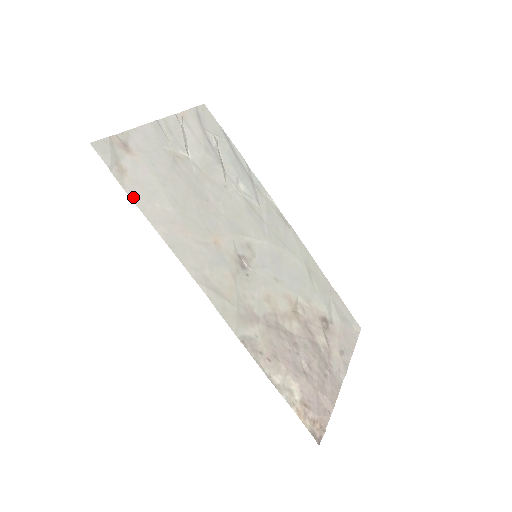
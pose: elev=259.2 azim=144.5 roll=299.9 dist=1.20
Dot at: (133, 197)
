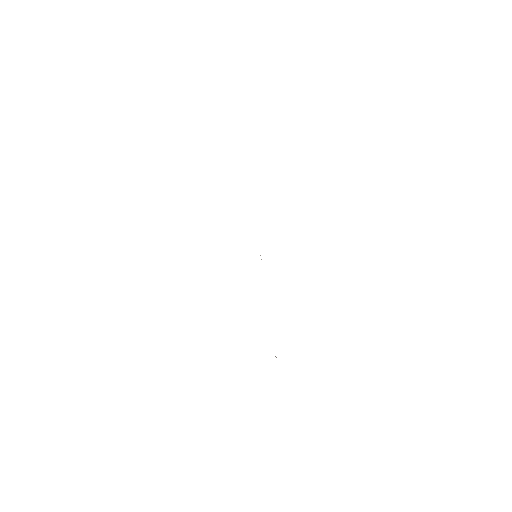
Dot at: occluded
